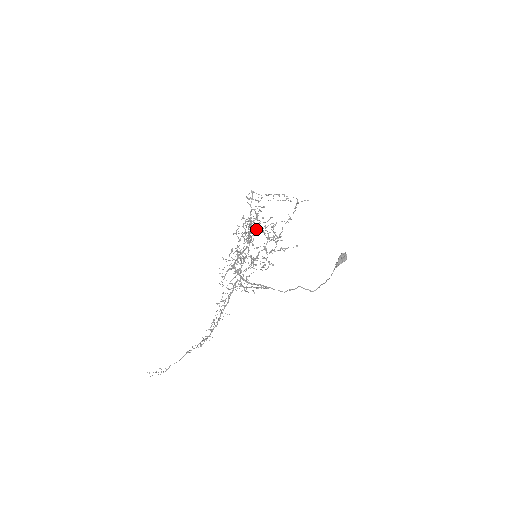
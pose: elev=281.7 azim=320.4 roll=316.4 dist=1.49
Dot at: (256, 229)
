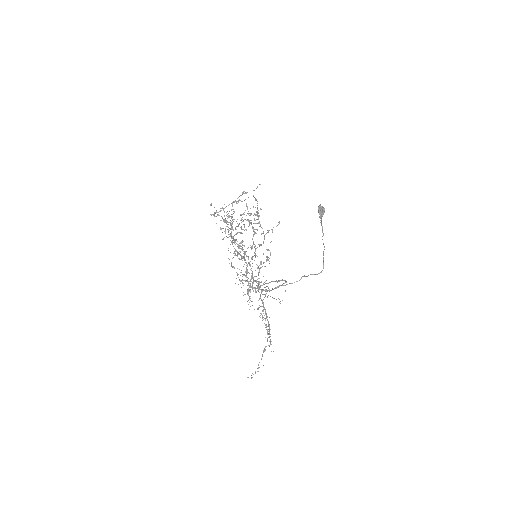
Dot at: (241, 241)
